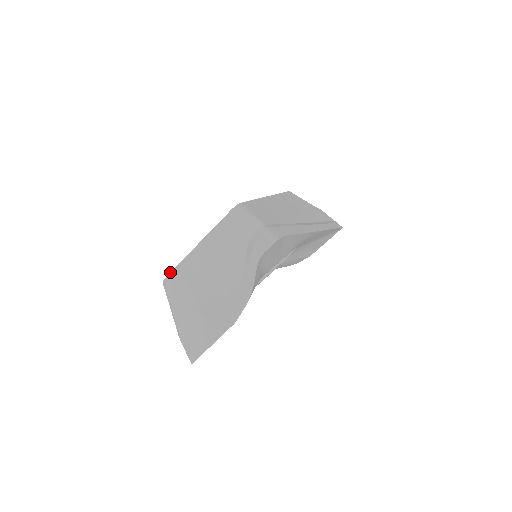
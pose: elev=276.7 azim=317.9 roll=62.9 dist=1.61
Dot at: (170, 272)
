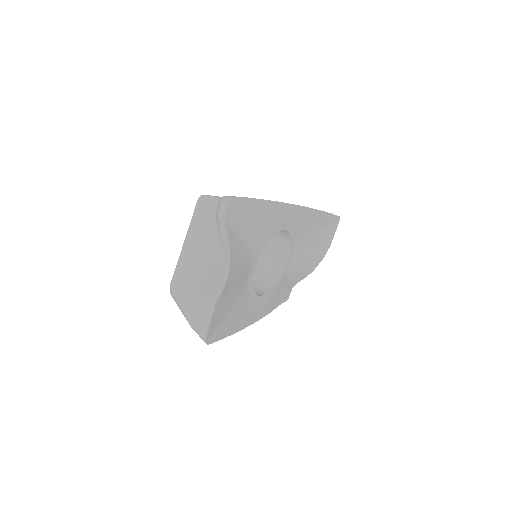
Dot at: (171, 280)
